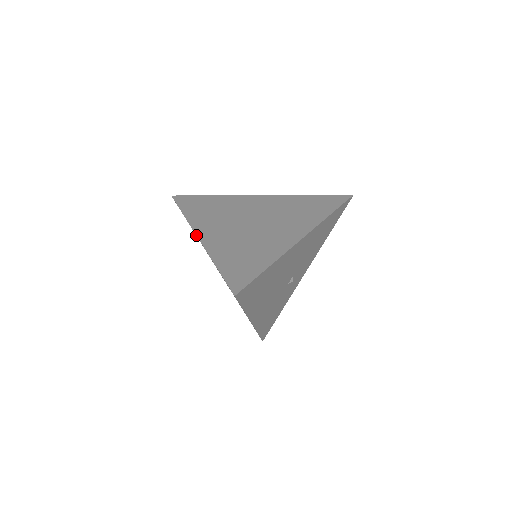
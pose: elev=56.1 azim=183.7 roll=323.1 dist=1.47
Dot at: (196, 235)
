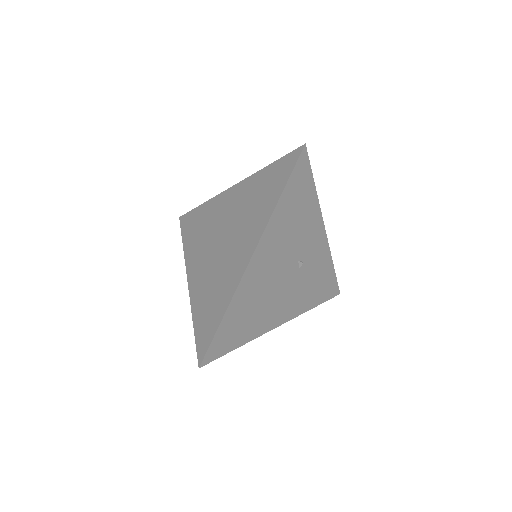
Dot at: (187, 279)
